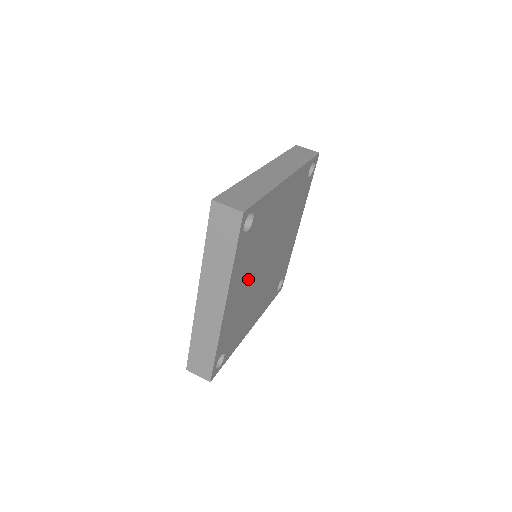
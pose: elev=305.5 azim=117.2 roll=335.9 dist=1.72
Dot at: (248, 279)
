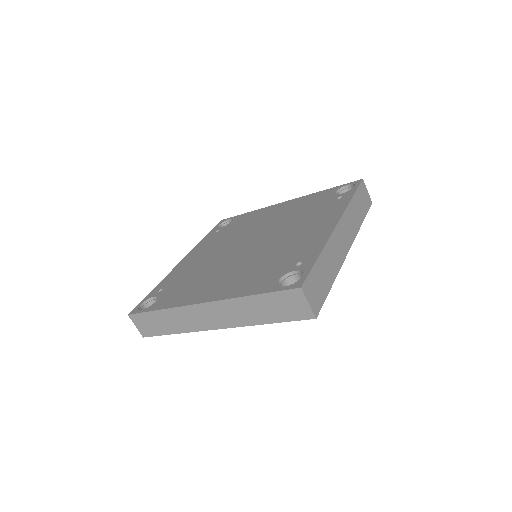
Dot at: occluded
